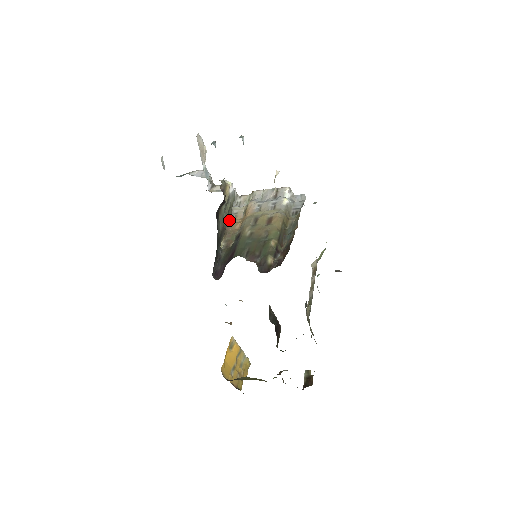
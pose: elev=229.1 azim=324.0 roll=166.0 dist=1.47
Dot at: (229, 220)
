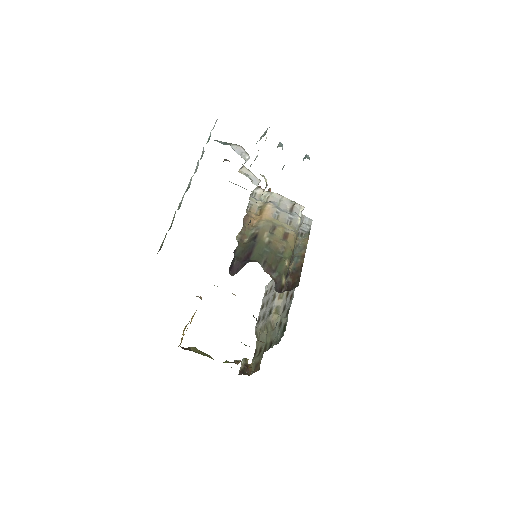
Dot at: (247, 211)
